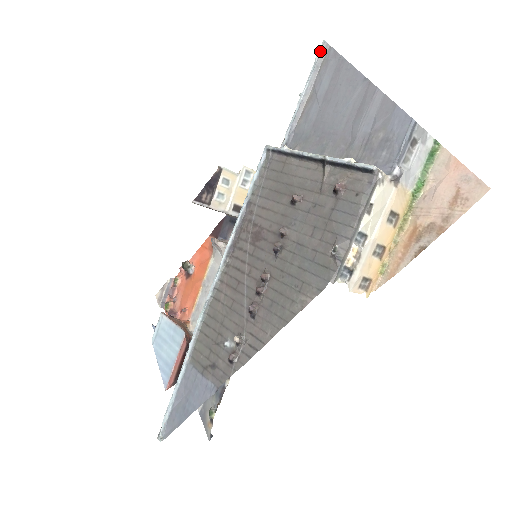
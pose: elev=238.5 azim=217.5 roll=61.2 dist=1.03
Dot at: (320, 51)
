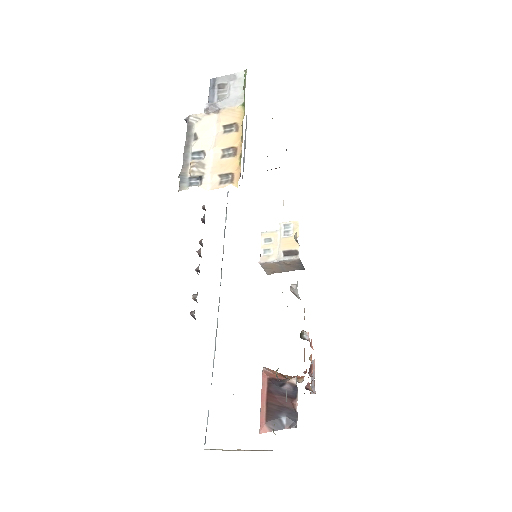
Dot at: (246, 120)
